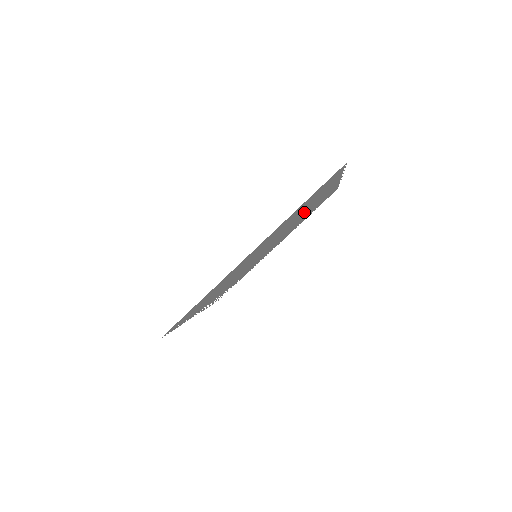
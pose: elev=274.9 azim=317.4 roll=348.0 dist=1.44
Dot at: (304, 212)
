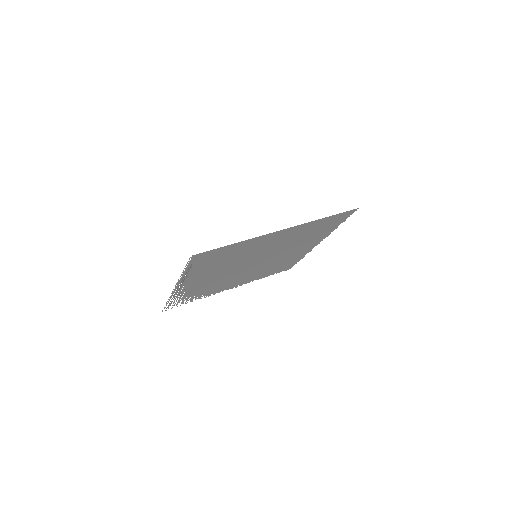
Dot at: (292, 250)
